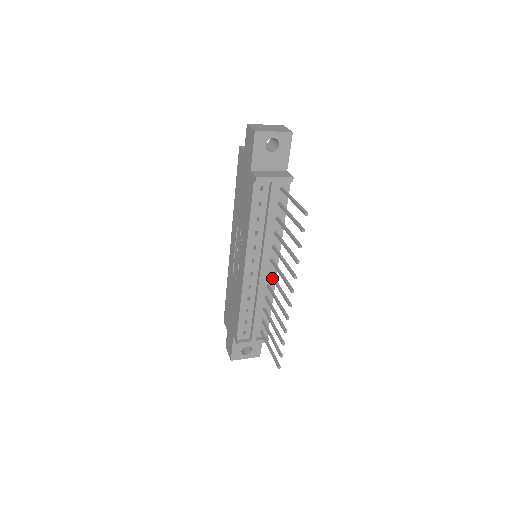
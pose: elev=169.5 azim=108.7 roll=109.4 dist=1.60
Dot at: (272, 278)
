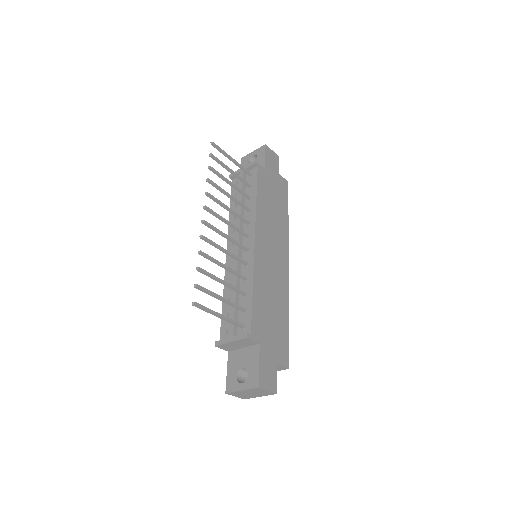
Dot at: (238, 245)
